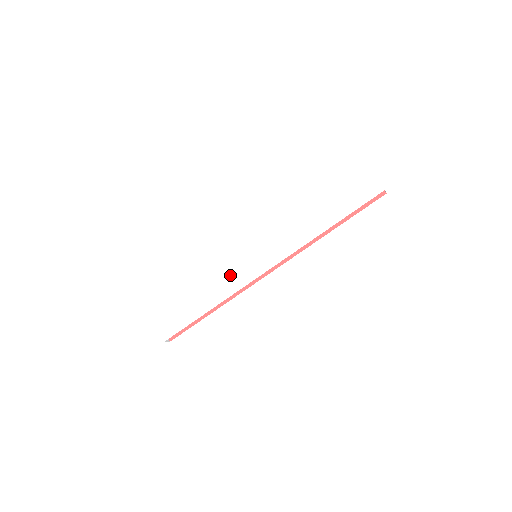
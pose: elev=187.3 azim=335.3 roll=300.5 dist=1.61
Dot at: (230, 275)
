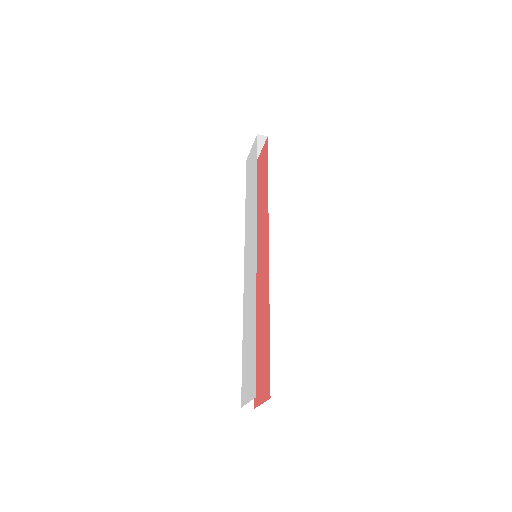
Dot at: (250, 284)
